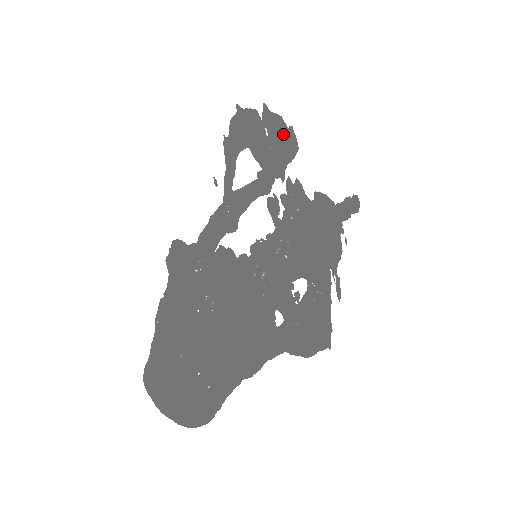
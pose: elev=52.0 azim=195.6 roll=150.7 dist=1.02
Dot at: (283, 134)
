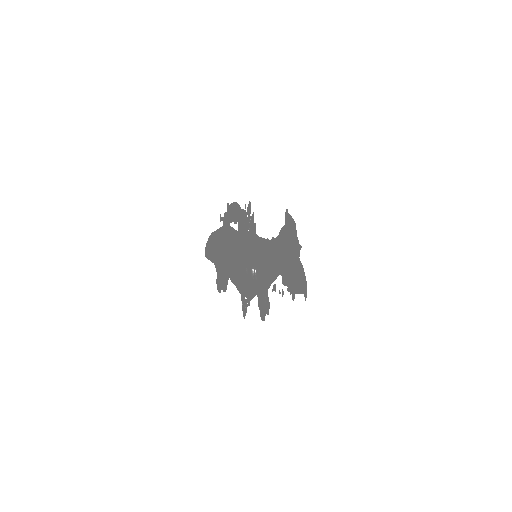
Dot at: occluded
